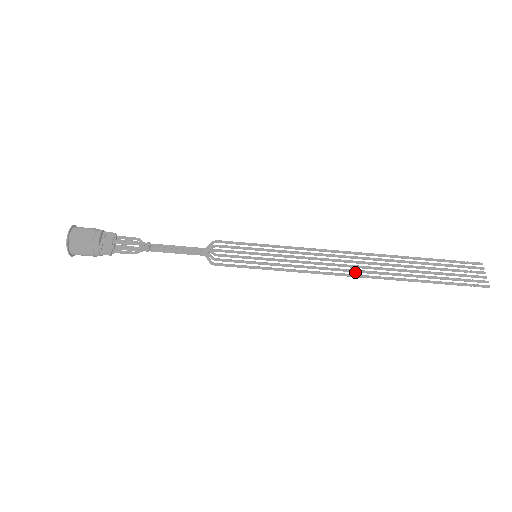
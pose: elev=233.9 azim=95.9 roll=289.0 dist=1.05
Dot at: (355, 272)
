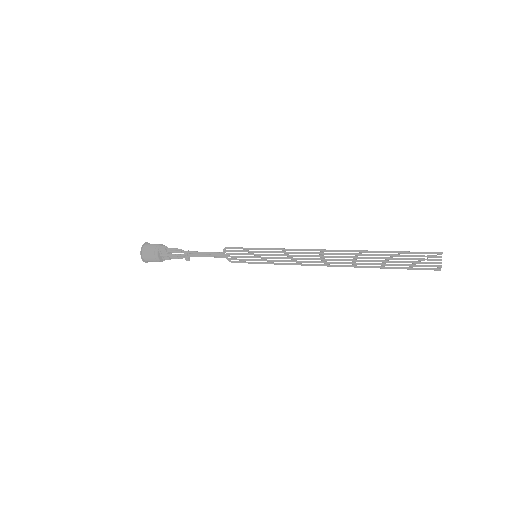
Dot at: (328, 263)
